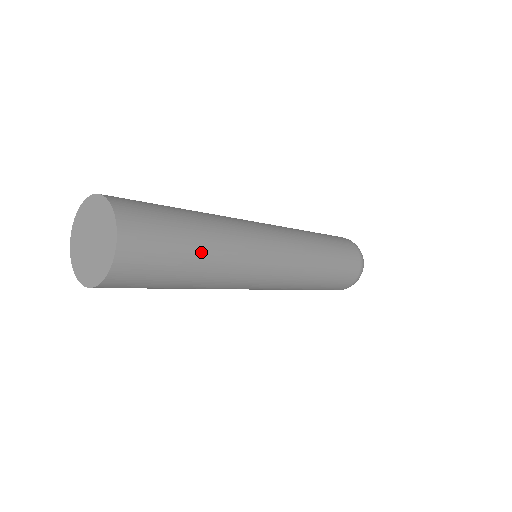
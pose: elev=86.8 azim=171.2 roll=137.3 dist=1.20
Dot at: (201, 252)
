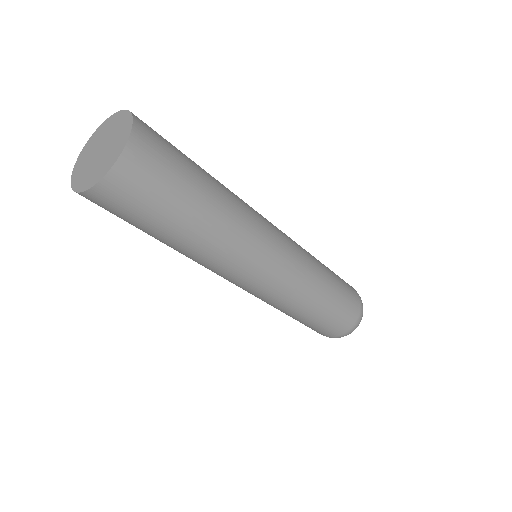
Dot at: (208, 196)
